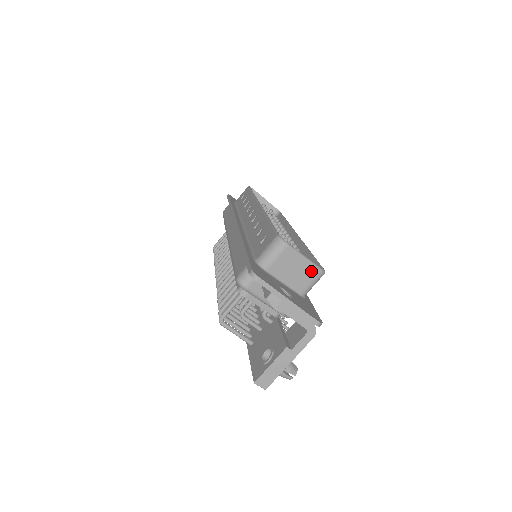
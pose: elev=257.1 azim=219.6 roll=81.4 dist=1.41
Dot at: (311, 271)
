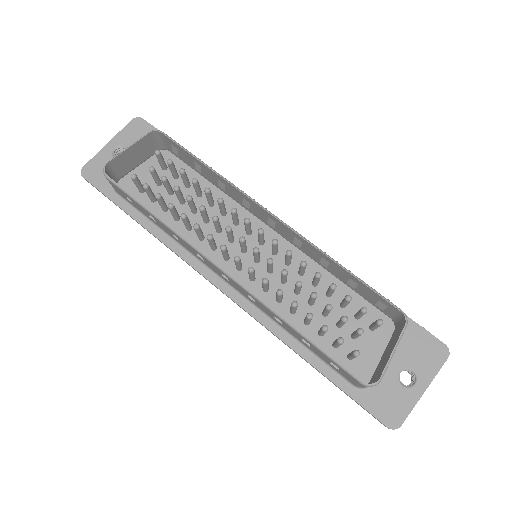
Dot at: (400, 337)
